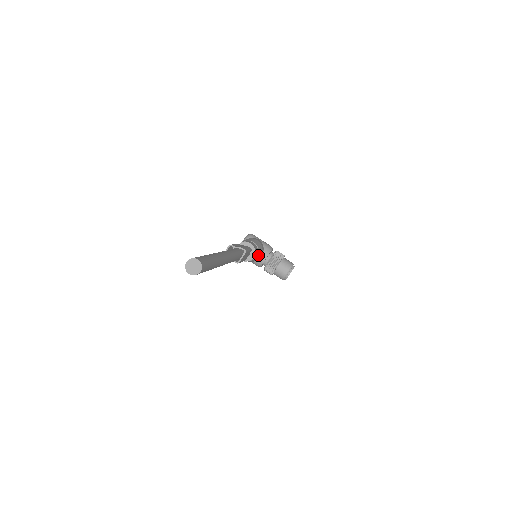
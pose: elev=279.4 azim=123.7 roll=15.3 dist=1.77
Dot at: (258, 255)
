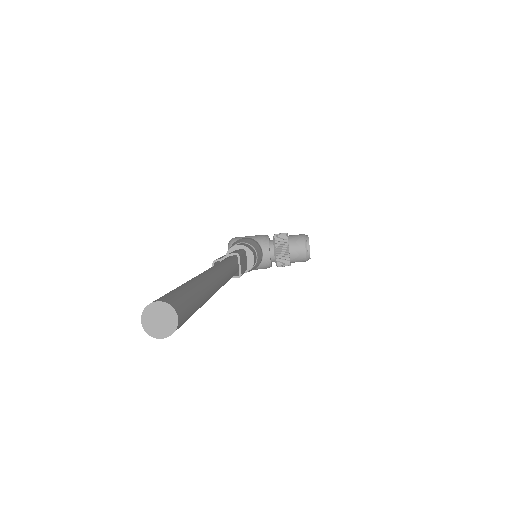
Dot at: (257, 253)
